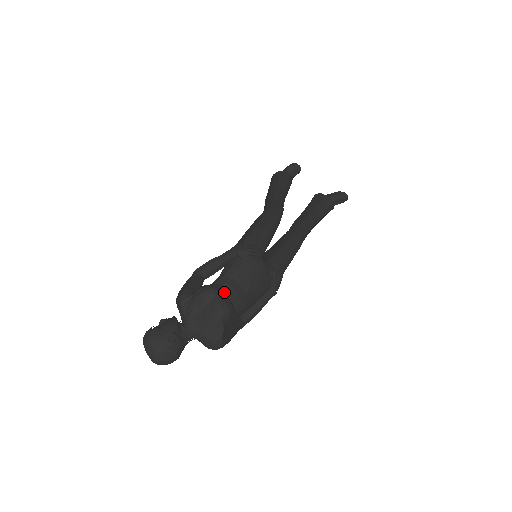
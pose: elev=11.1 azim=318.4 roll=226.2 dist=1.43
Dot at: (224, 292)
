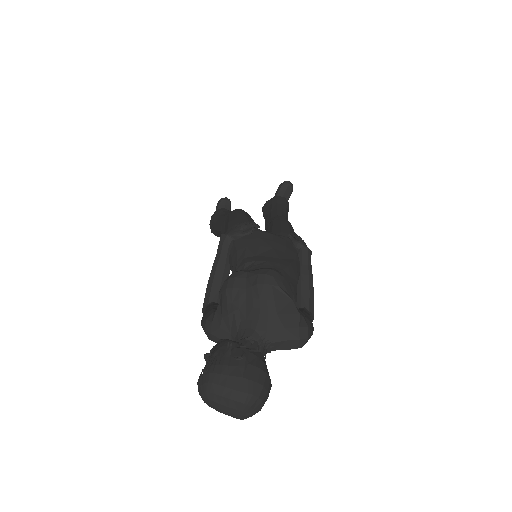
Dot at: (252, 269)
